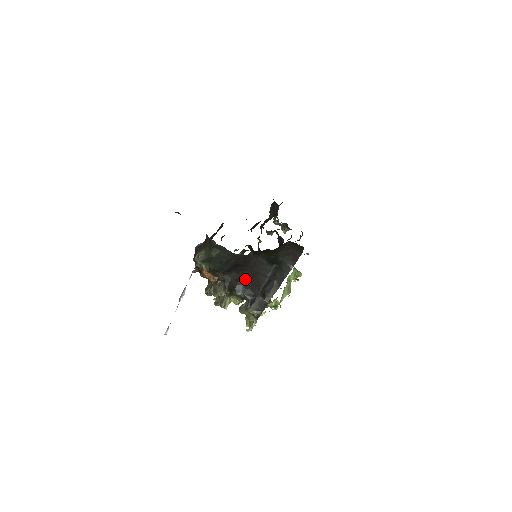
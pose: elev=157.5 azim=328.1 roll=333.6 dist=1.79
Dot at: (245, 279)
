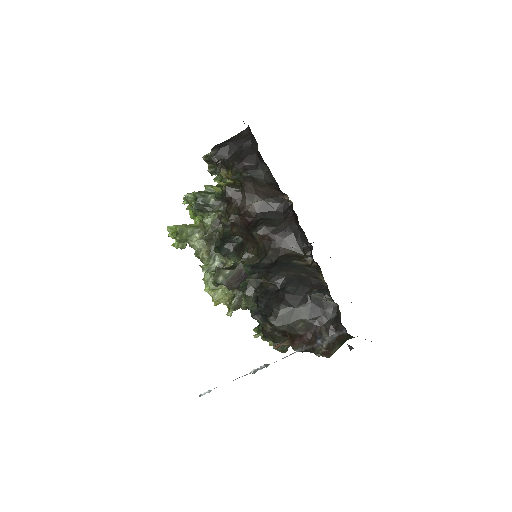
Dot at: occluded
